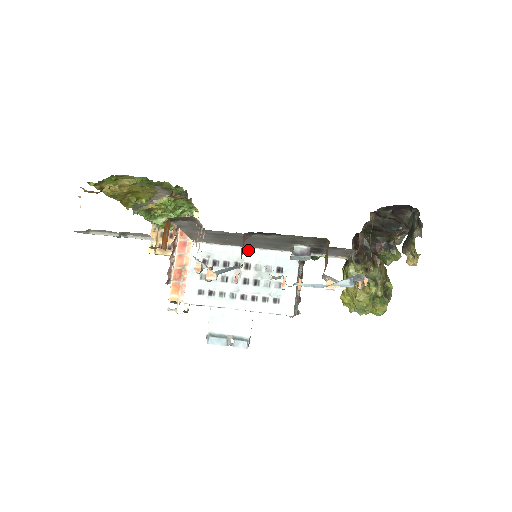
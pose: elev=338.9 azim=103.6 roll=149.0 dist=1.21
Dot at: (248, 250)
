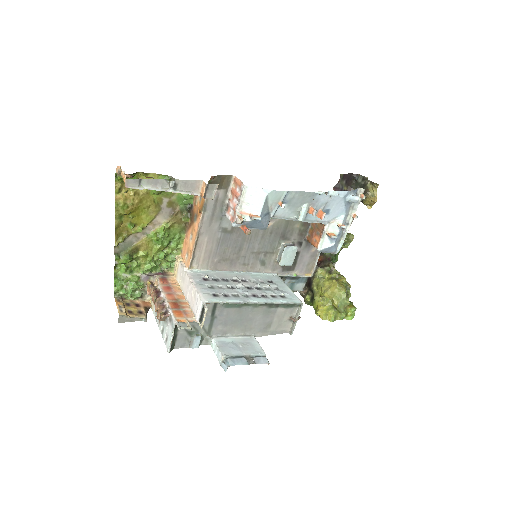
Dot at: (237, 273)
